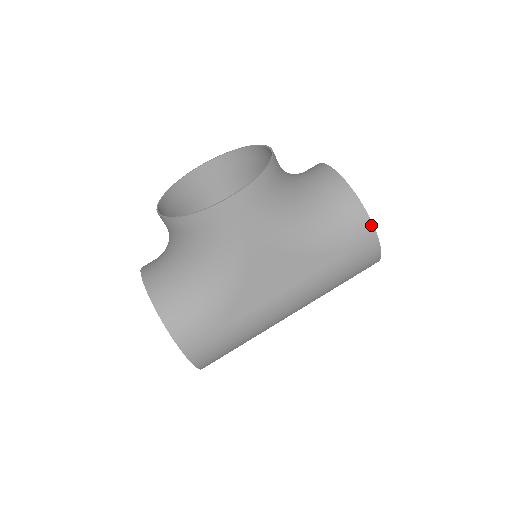
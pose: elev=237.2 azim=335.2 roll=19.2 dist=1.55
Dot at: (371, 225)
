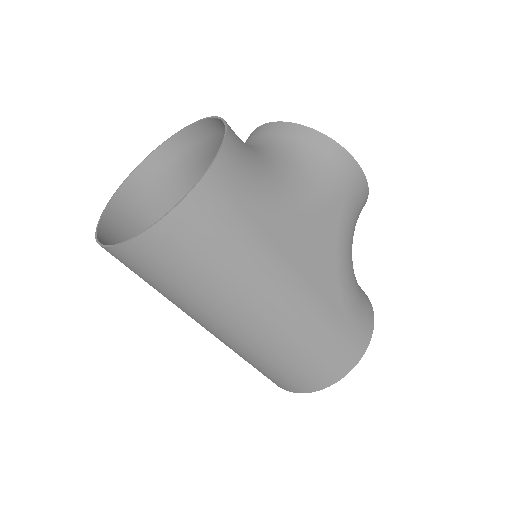
Dot at: (371, 333)
